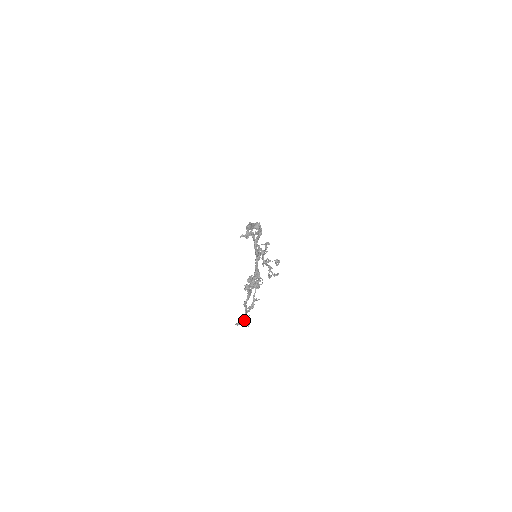
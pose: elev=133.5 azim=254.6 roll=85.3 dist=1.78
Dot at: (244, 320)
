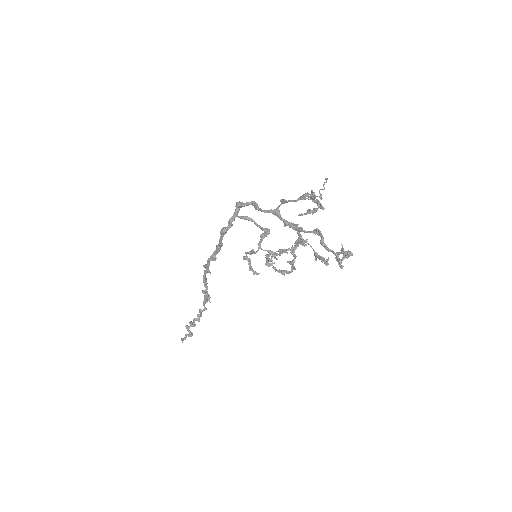
Dot at: (343, 251)
